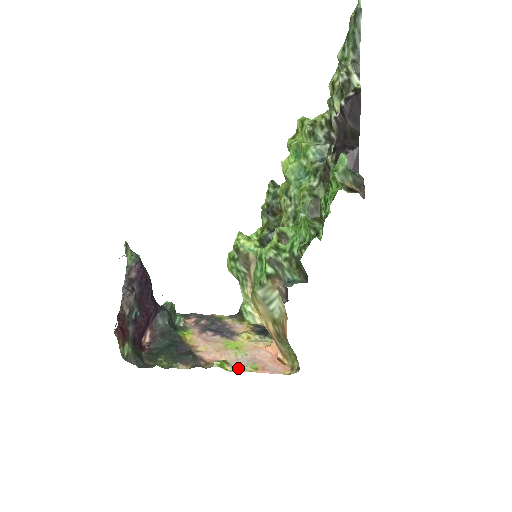
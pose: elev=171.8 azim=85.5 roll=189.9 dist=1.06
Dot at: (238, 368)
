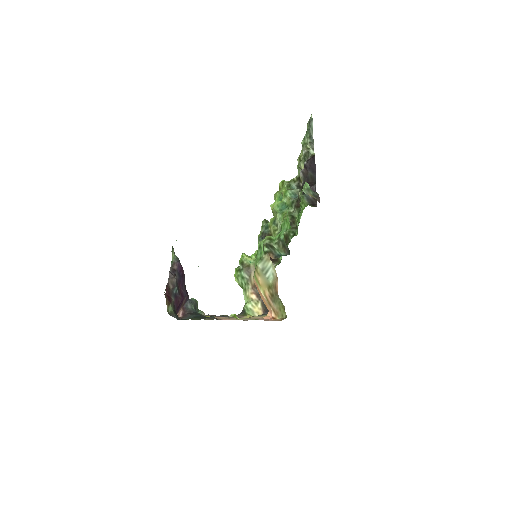
Dot at: (246, 320)
